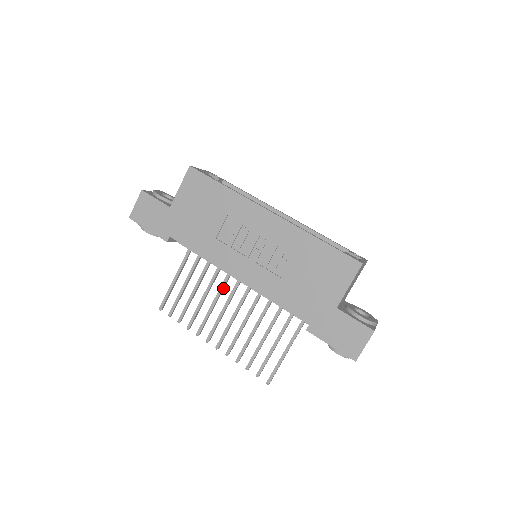
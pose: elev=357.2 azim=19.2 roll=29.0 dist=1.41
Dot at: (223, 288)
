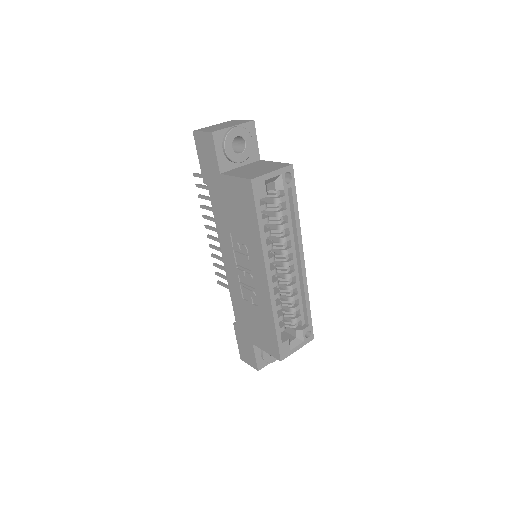
Dot at: occluded
